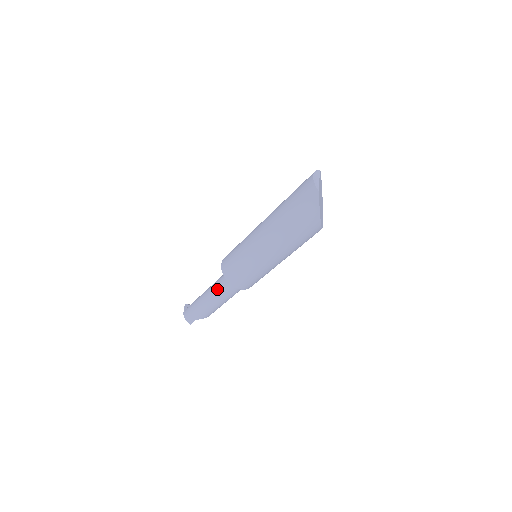
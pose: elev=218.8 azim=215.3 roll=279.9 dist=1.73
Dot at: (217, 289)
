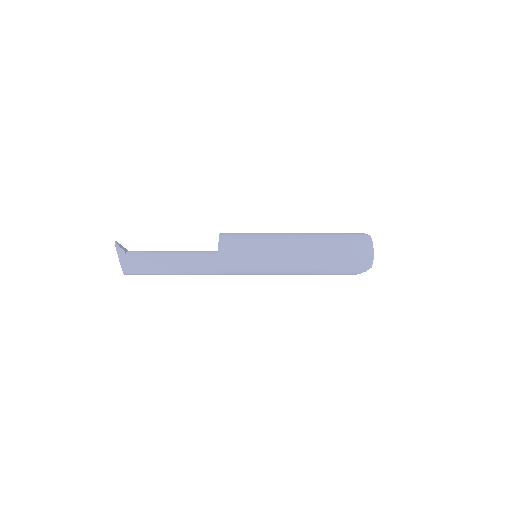
Dot at: (197, 269)
